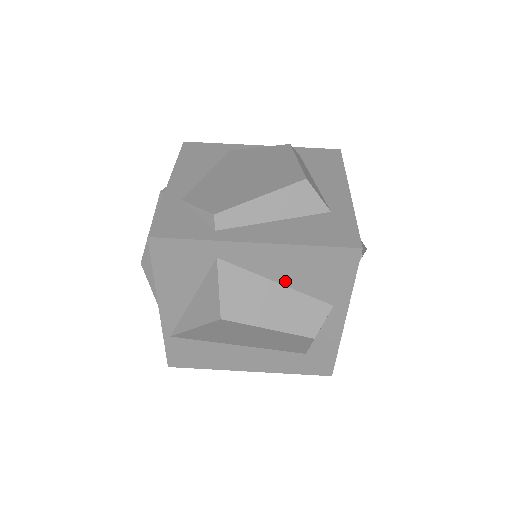
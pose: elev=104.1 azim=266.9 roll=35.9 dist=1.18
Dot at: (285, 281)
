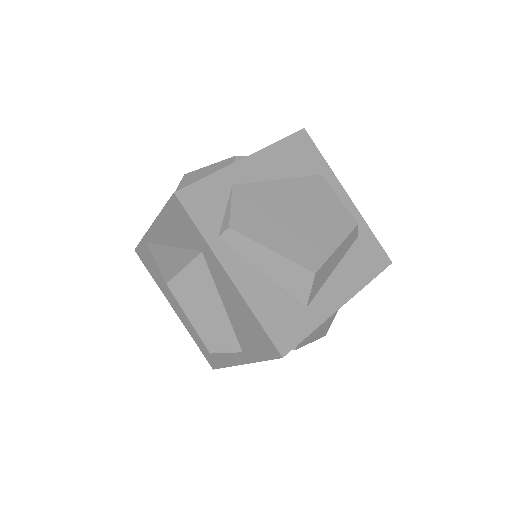
Dot at: (228, 309)
